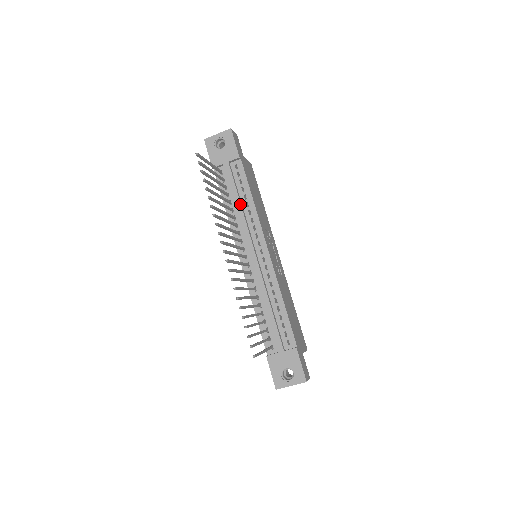
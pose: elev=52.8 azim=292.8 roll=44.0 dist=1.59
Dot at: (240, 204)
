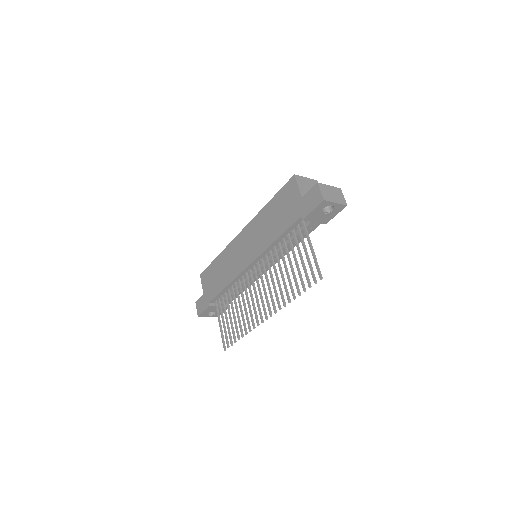
Dot at: occluded
